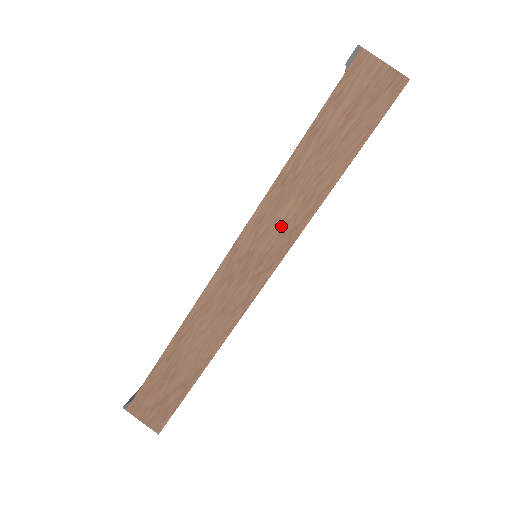
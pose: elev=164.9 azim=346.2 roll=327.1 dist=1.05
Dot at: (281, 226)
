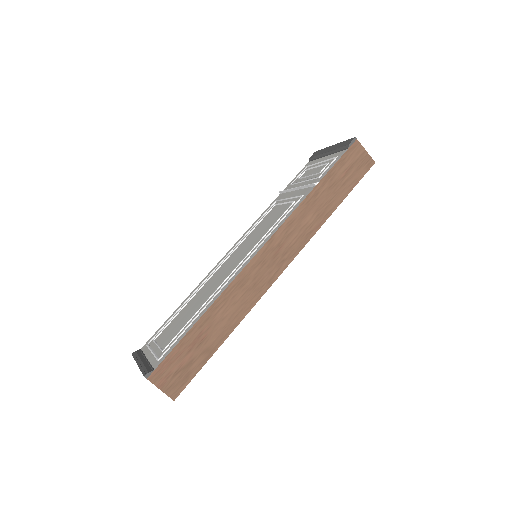
Dot at: (302, 230)
